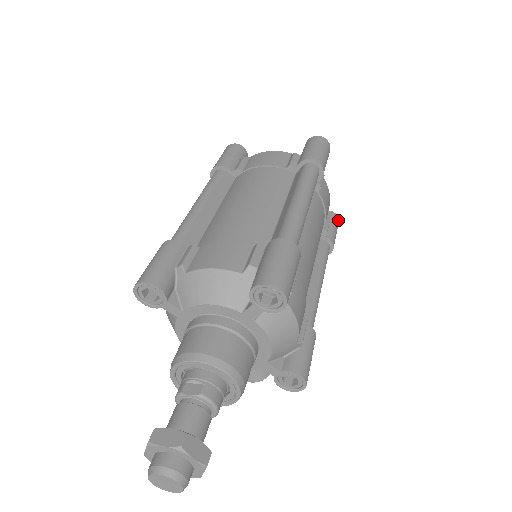
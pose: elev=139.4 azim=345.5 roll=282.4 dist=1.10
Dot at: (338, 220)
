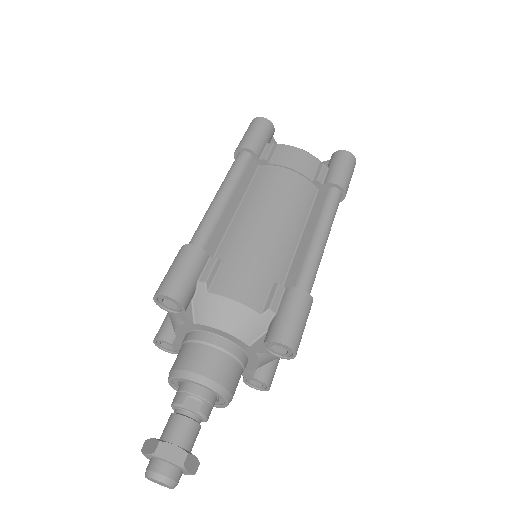
Dot at: occluded
